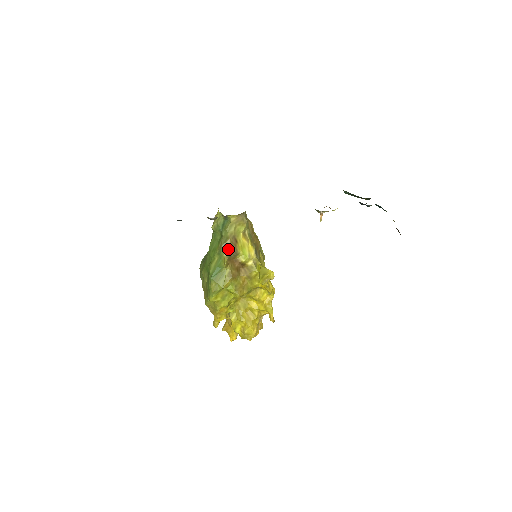
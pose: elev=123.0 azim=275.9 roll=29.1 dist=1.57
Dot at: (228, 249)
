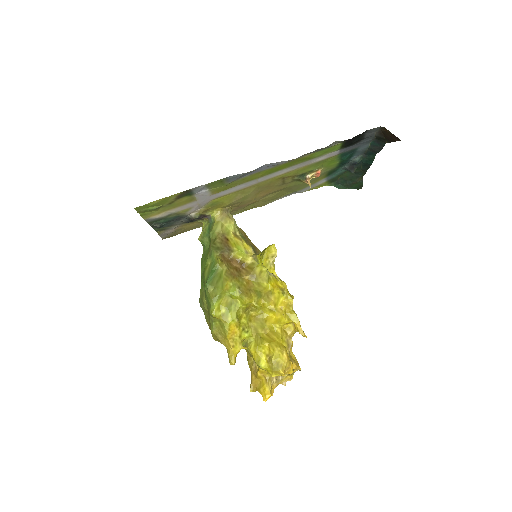
Dot at: (219, 247)
